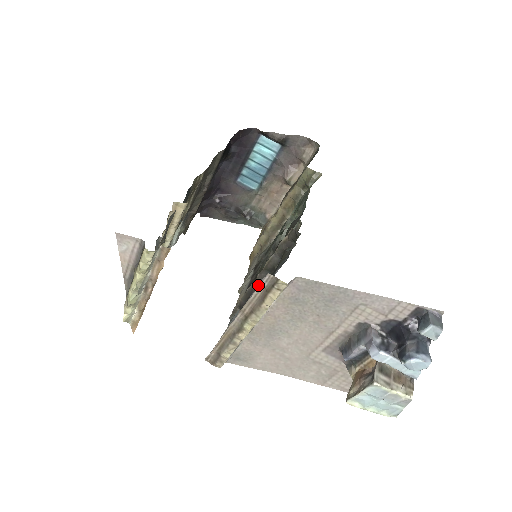
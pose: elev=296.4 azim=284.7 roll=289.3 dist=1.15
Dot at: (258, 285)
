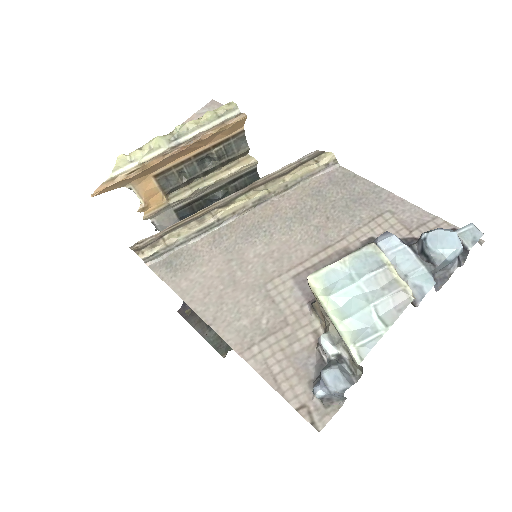
Dot at: occluded
